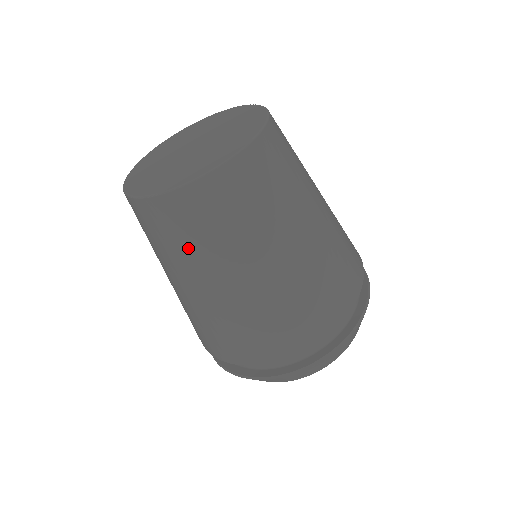
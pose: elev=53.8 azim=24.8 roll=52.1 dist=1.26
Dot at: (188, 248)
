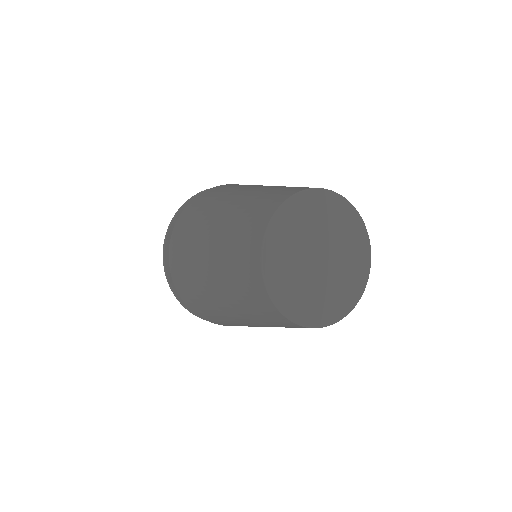
Dot at: occluded
